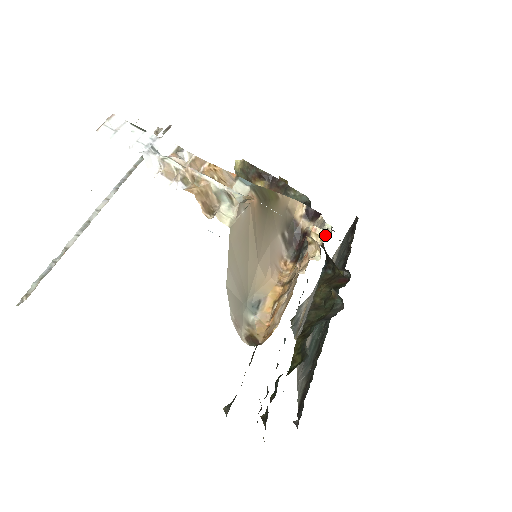
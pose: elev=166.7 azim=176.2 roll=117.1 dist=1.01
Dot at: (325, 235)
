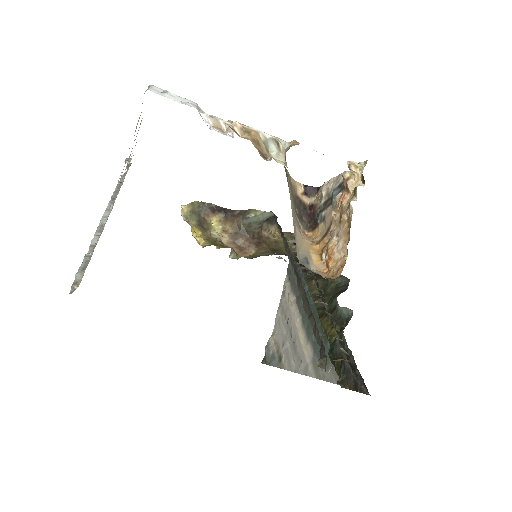
Dot at: (361, 165)
